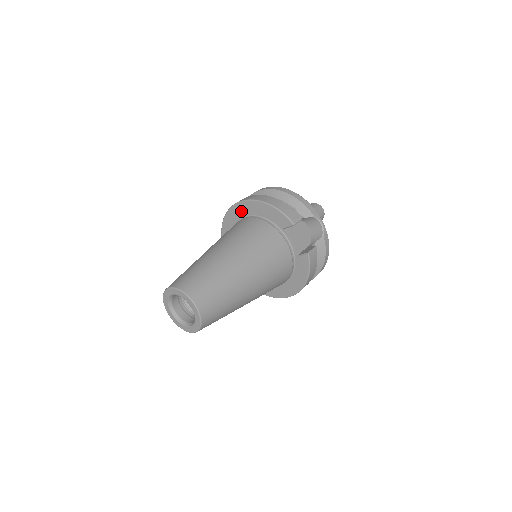
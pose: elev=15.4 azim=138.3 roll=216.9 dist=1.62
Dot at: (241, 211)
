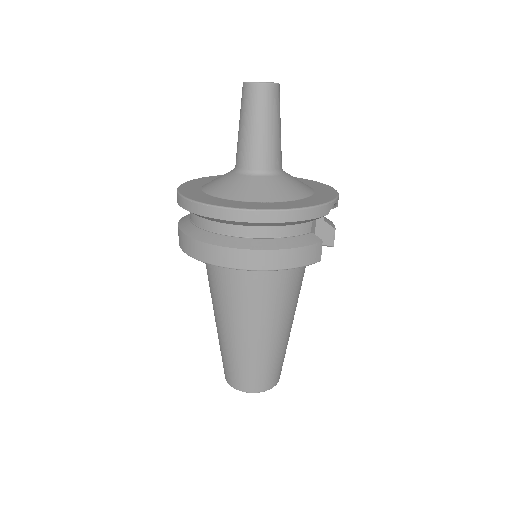
Dot at: occluded
